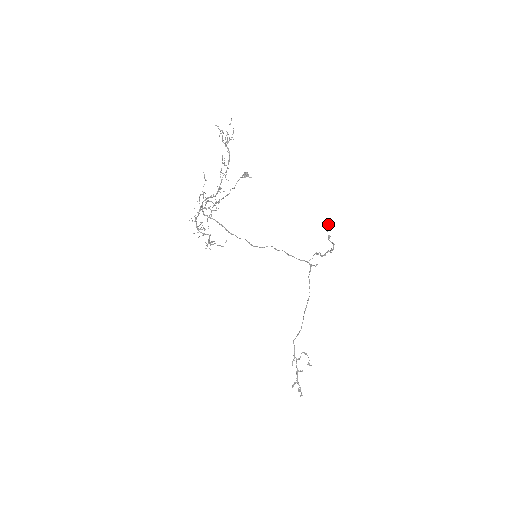
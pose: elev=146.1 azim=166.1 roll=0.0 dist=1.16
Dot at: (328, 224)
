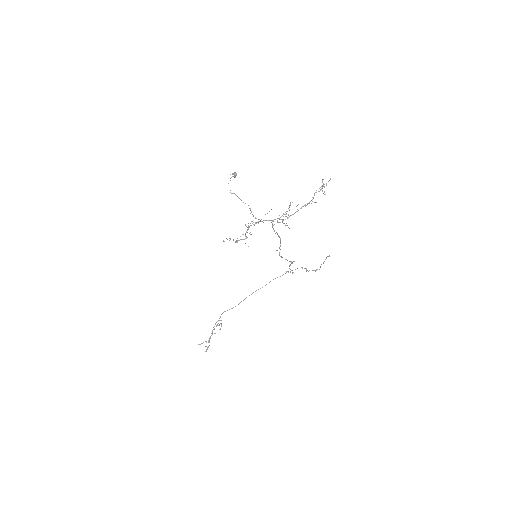
Dot at: (329, 256)
